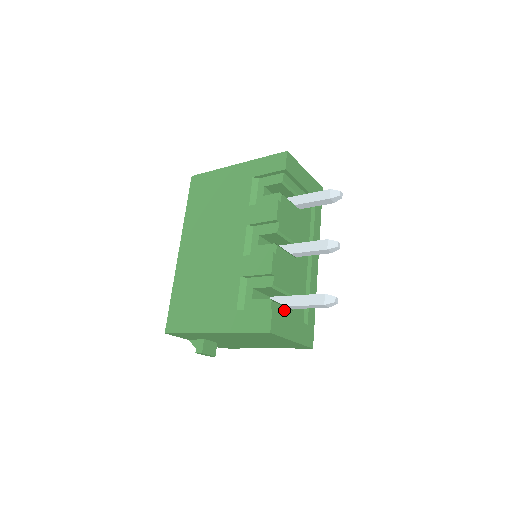
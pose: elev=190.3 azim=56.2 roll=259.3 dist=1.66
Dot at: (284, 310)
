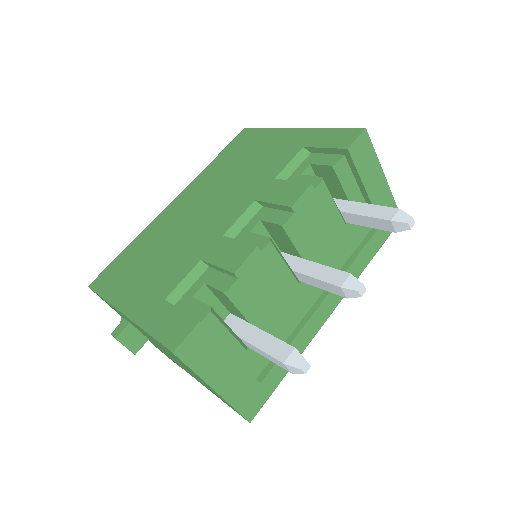
Dot at: (229, 338)
